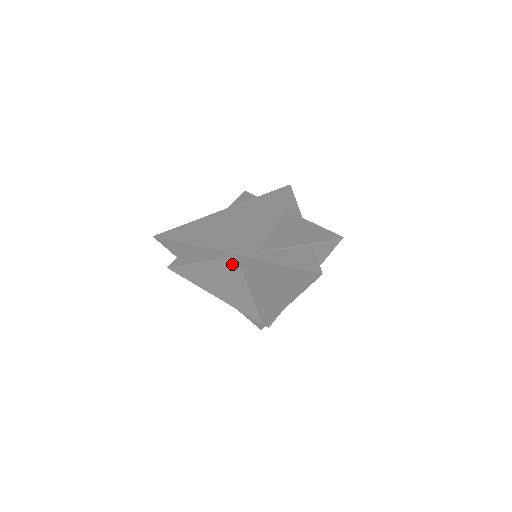
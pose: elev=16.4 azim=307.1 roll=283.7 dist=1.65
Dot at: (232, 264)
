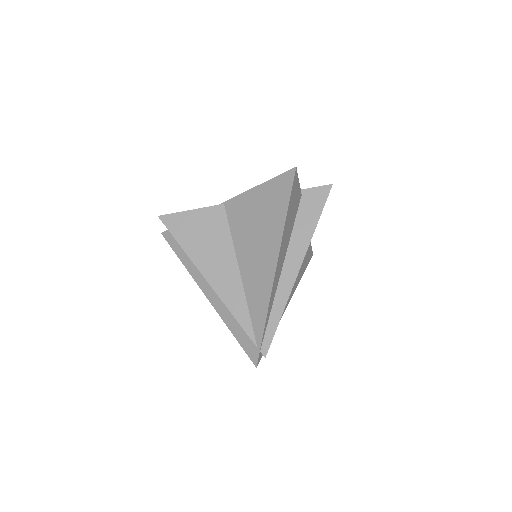
Dot at: (220, 217)
